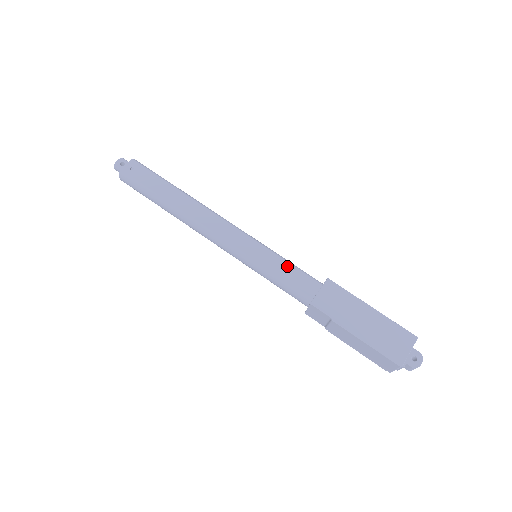
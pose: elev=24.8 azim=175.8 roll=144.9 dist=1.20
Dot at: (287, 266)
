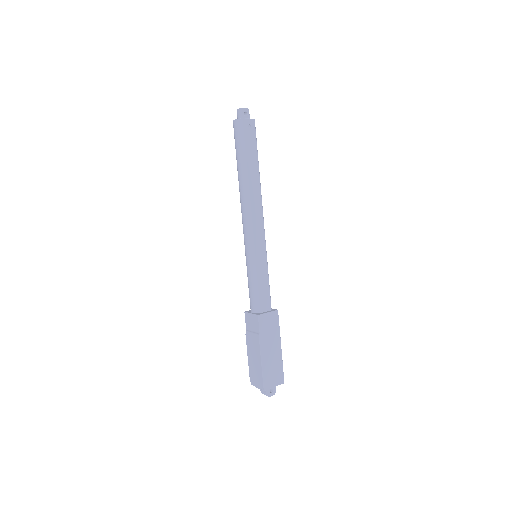
Dot at: (266, 281)
